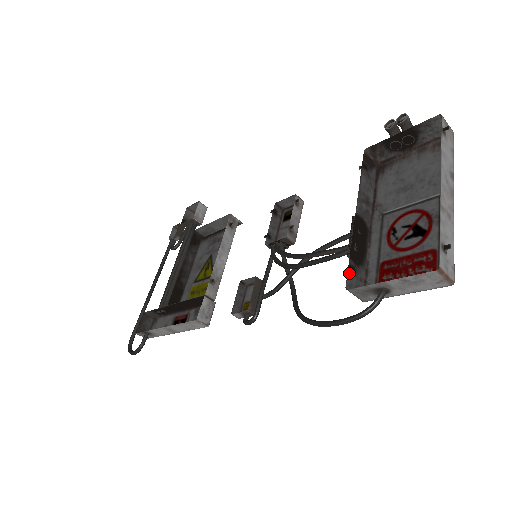
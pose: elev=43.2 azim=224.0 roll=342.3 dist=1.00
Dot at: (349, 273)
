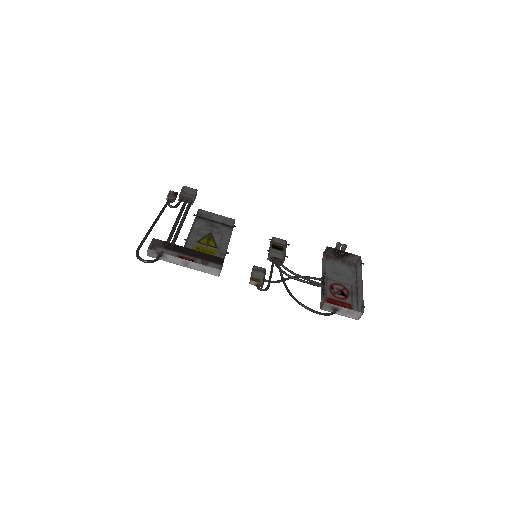
Dot at: (324, 296)
